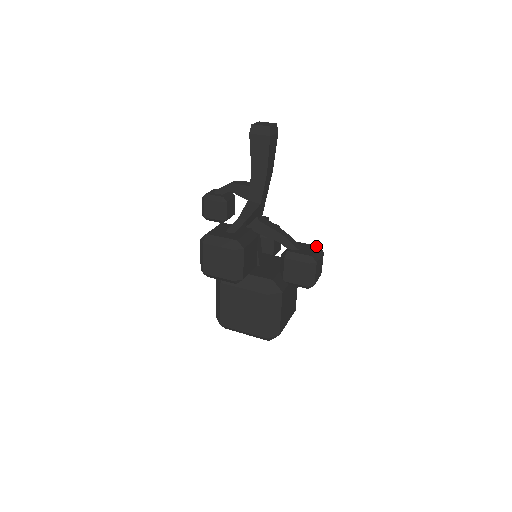
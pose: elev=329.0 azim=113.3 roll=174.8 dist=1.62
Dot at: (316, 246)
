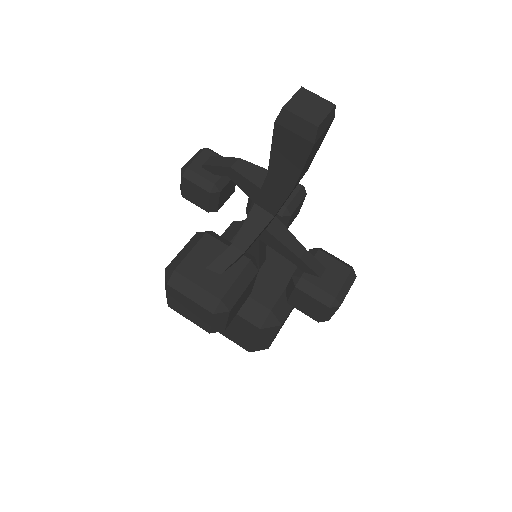
Dot at: (348, 269)
